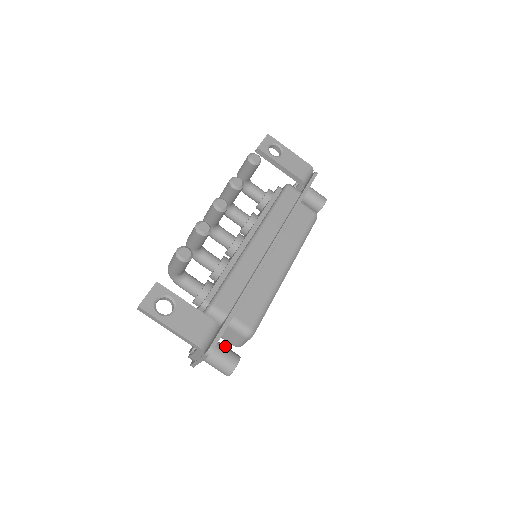
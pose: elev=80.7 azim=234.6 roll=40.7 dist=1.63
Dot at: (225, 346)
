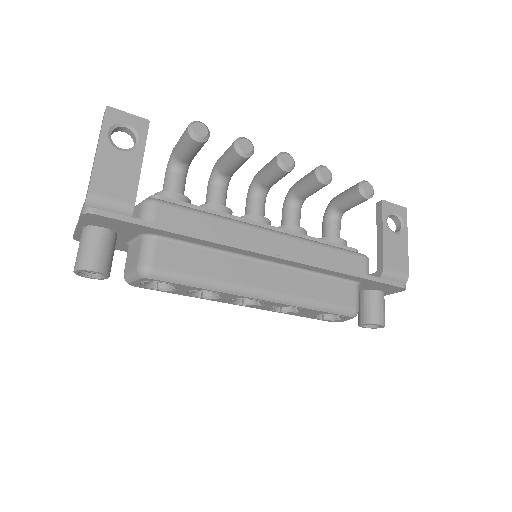
Dot at: (113, 249)
